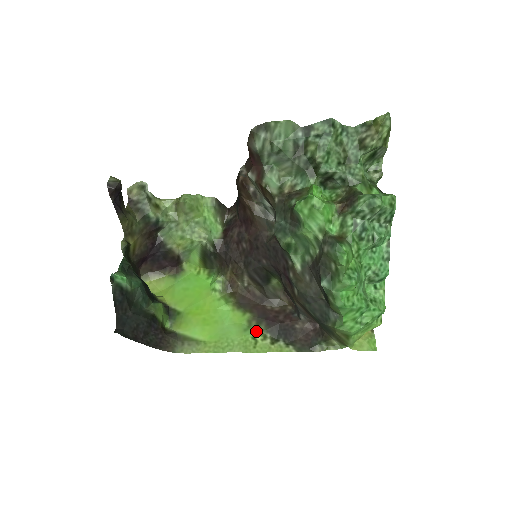
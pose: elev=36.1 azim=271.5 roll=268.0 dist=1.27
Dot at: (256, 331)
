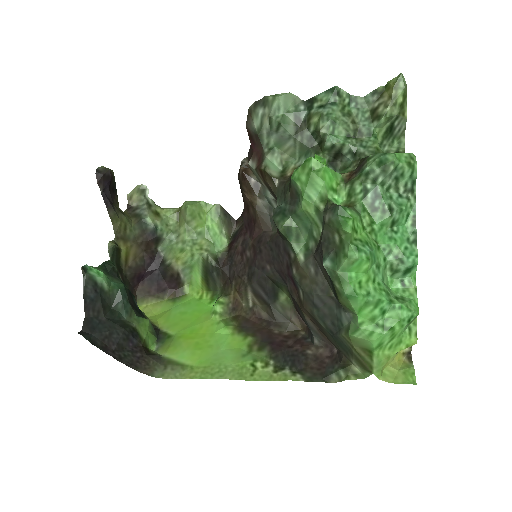
Dot at: (257, 357)
